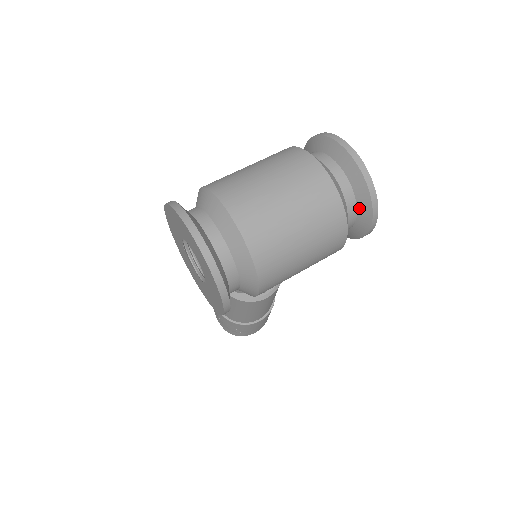
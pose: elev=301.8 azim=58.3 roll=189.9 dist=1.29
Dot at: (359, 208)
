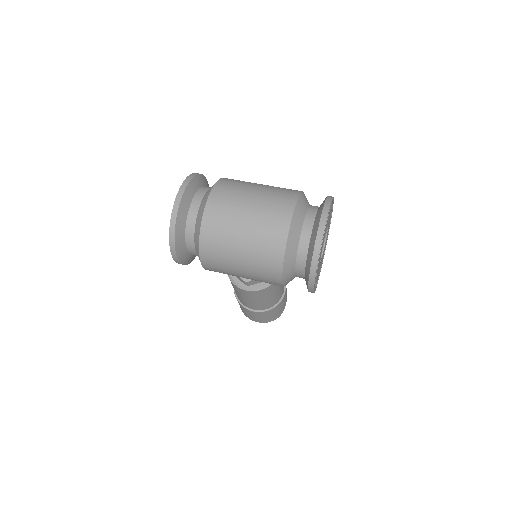
Dot at: (306, 264)
